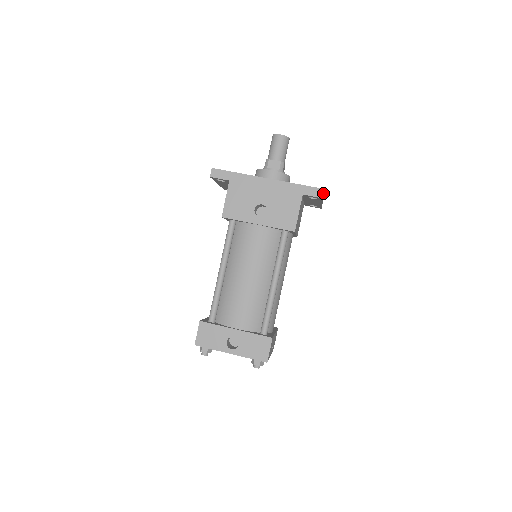
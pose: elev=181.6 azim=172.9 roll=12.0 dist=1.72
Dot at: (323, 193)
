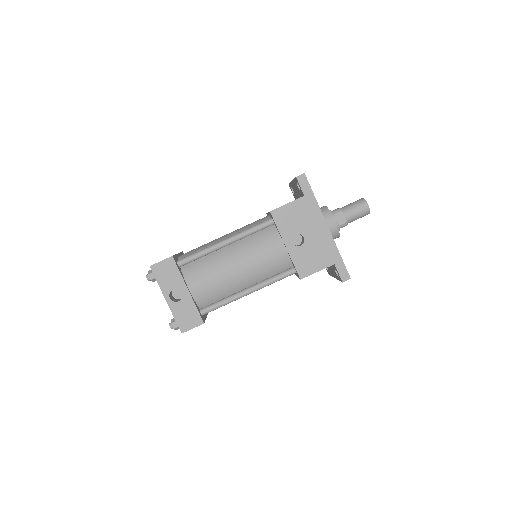
Dot at: (347, 279)
